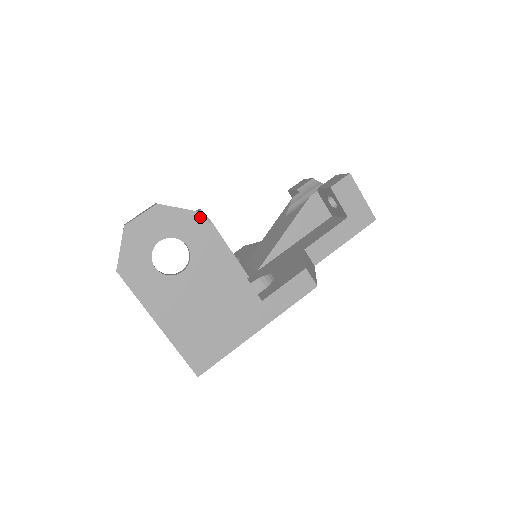
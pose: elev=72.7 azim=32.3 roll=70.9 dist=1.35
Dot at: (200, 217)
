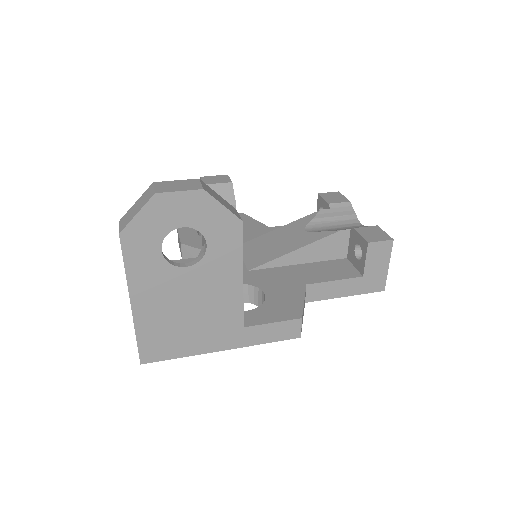
Dot at: (238, 225)
